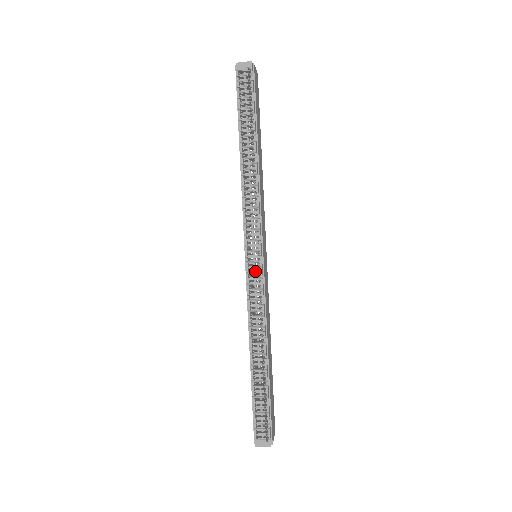
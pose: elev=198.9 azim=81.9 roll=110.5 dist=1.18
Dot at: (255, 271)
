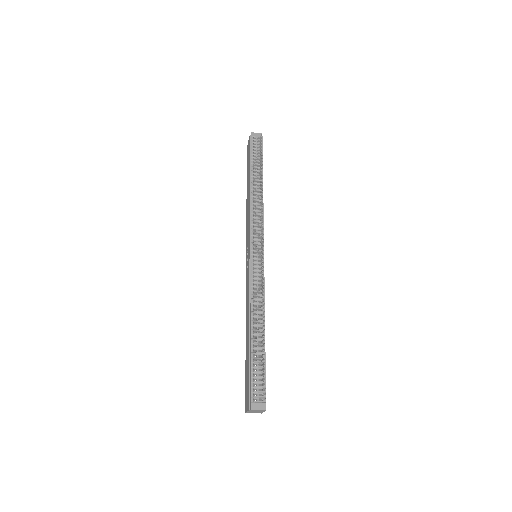
Dot at: (258, 261)
